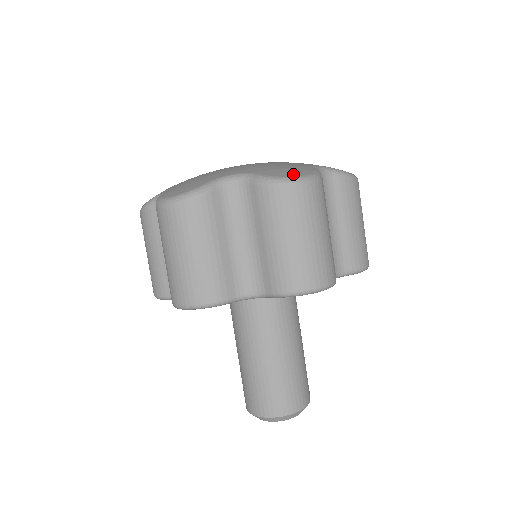
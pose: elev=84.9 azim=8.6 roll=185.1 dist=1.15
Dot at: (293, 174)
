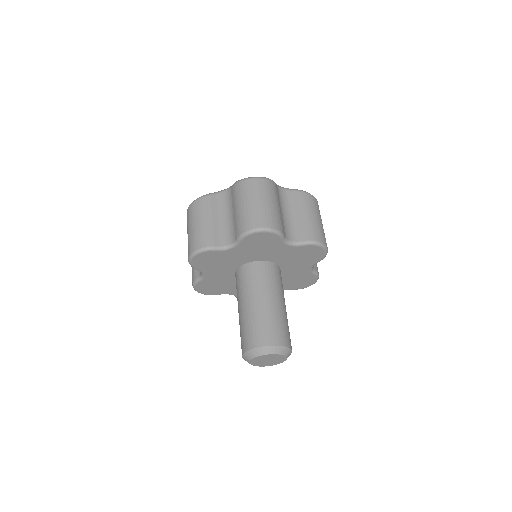
Dot at: occluded
